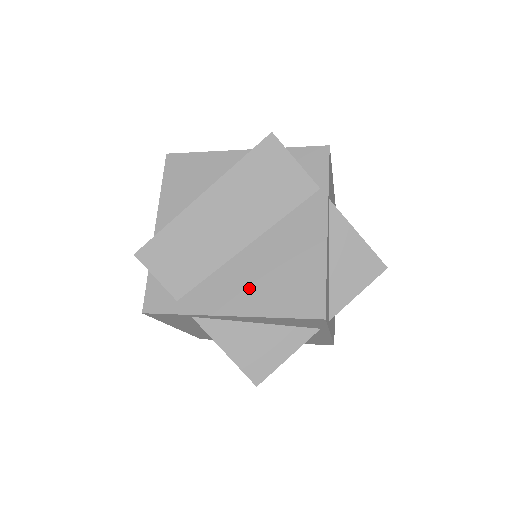
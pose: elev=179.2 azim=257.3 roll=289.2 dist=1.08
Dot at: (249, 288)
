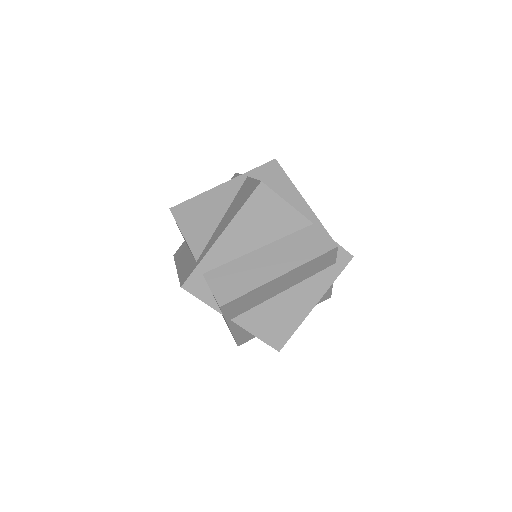
Dot at: occluded
